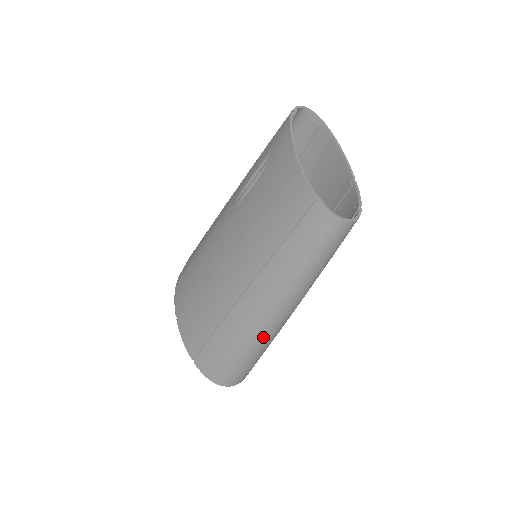
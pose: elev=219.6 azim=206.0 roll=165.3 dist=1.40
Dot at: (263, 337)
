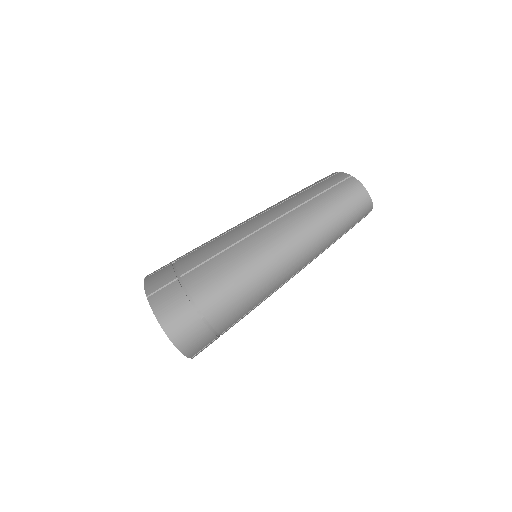
Dot at: (250, 275)
